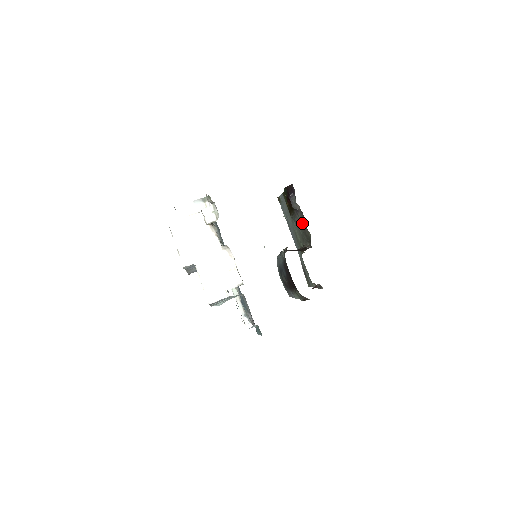
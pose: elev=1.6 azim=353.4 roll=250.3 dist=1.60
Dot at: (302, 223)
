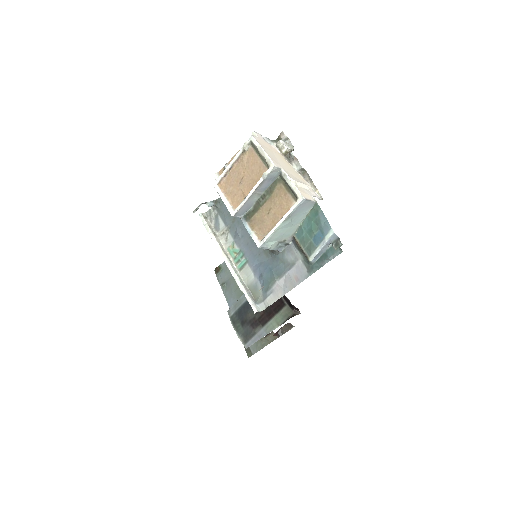
Dot at: occluded
